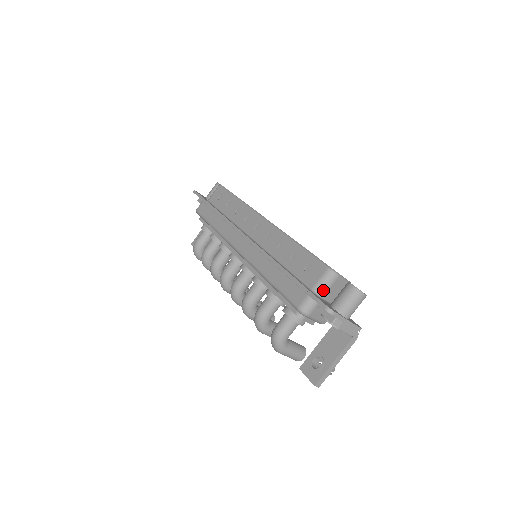
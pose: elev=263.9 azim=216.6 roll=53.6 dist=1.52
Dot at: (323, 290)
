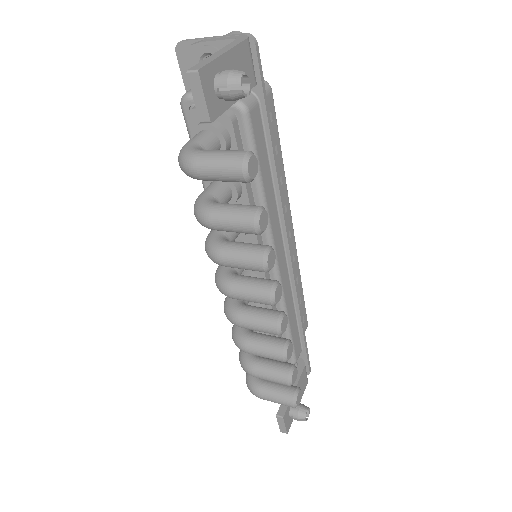
Dot at: occluded
